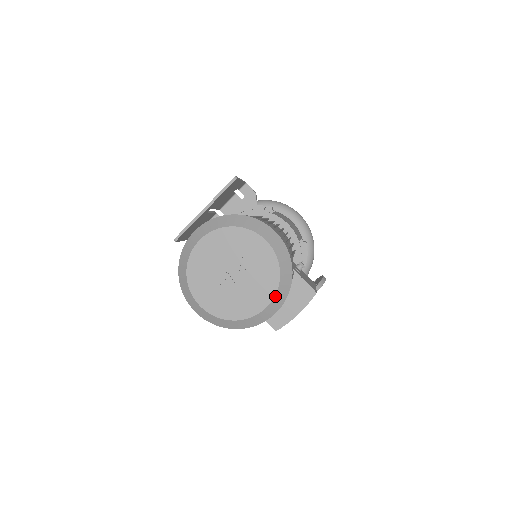
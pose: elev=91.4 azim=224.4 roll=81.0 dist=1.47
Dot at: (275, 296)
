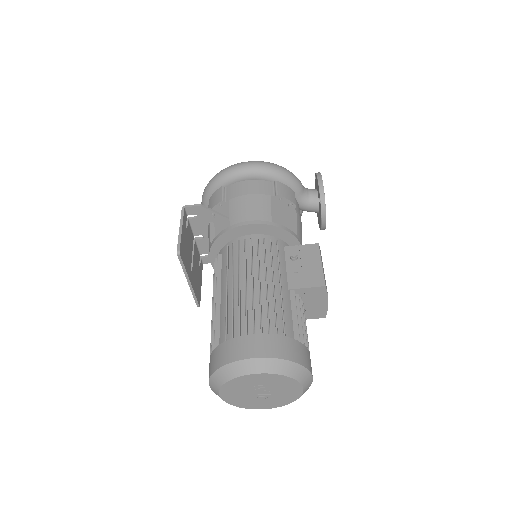
Dot at: (301, 383)
